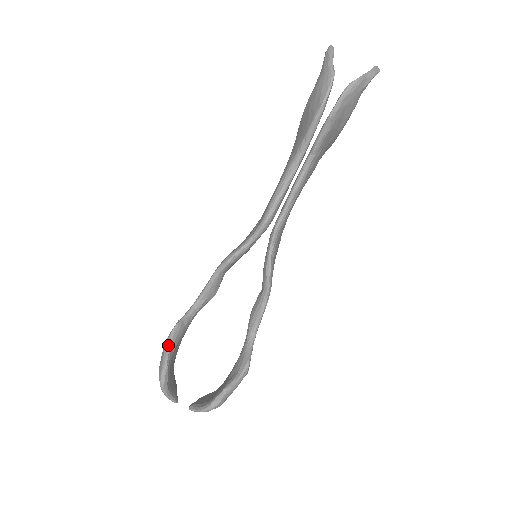
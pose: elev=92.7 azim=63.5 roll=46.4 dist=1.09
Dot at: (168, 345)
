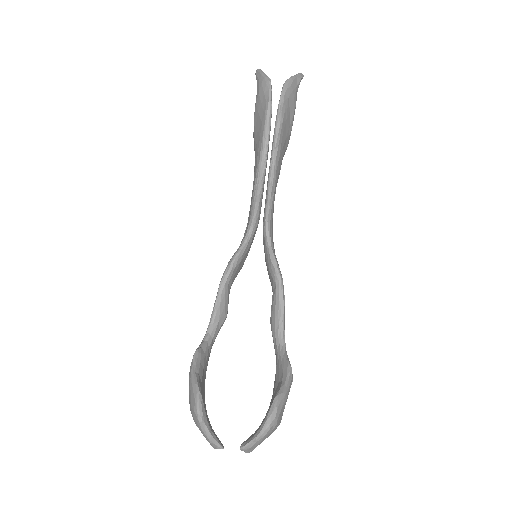
Dot at: (193, 373)
